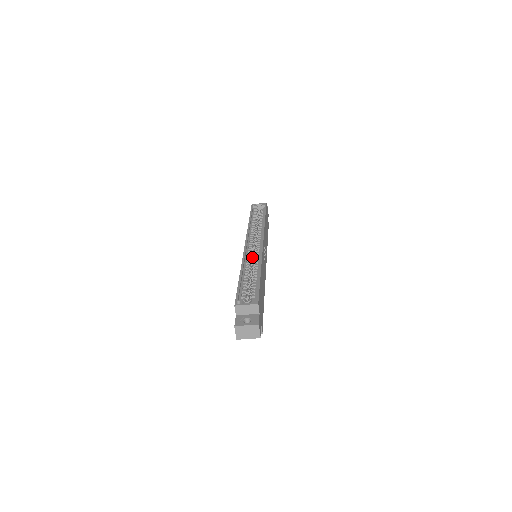
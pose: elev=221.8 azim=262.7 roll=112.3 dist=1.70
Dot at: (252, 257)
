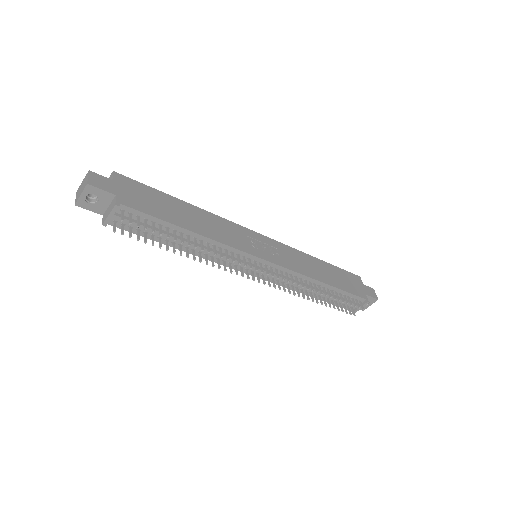
Dot at: occluded
